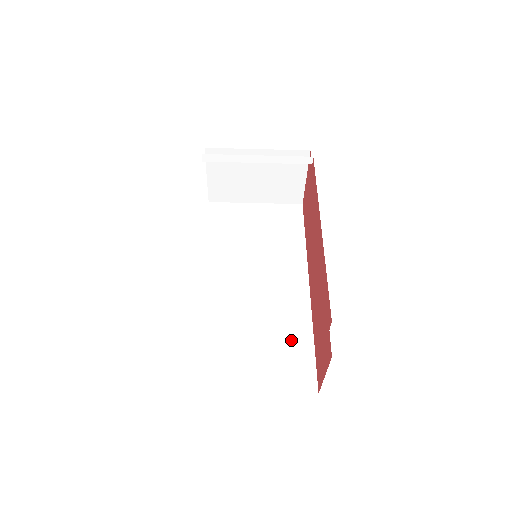
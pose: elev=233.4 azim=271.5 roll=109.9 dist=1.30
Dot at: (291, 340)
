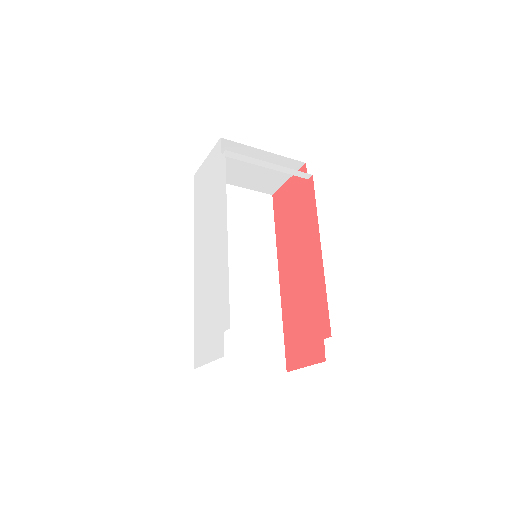
Dot at: (267, 326)
